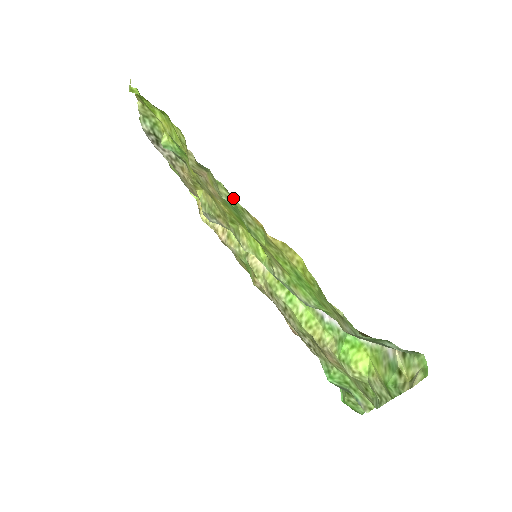
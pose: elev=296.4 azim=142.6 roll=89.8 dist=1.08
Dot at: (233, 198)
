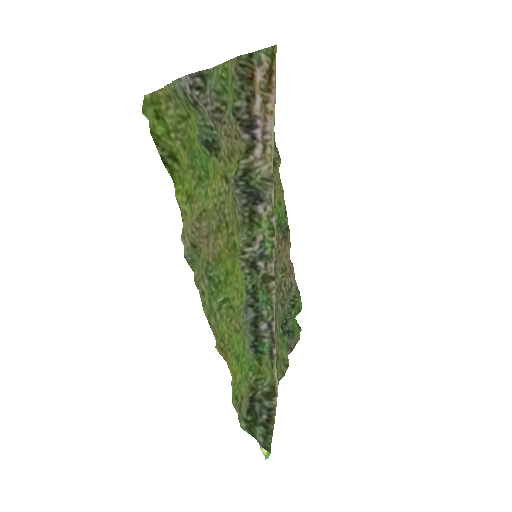
Dot at: (203, 307)
